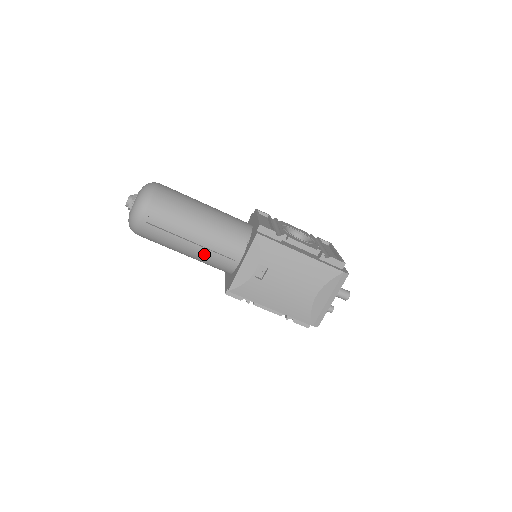
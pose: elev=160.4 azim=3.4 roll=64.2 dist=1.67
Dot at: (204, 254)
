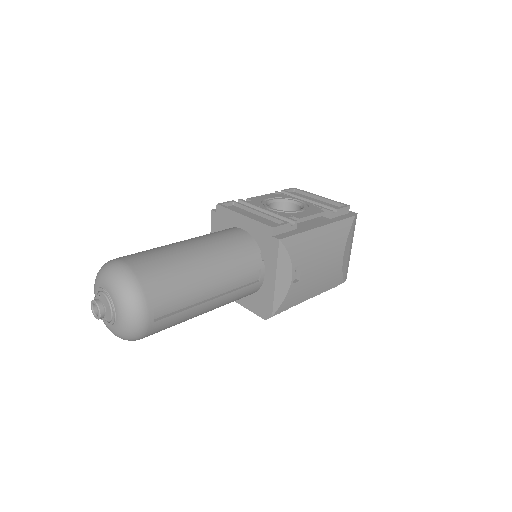
Dot at: (227, 300)
